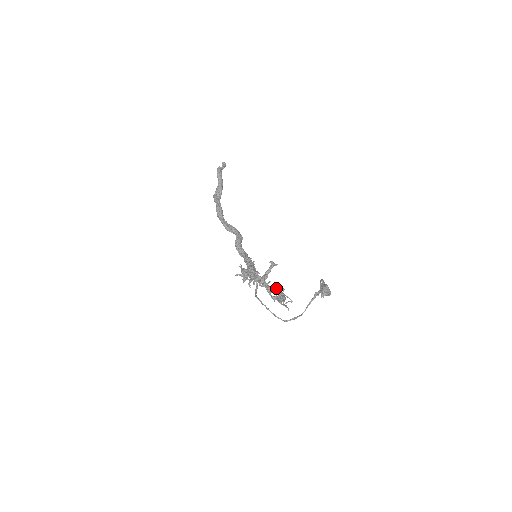
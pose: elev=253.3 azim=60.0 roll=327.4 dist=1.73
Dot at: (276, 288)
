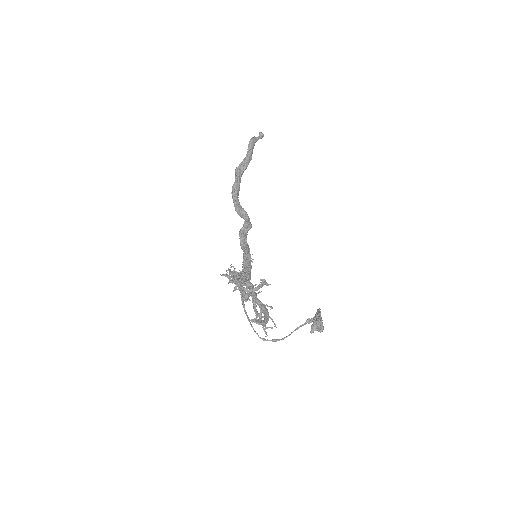
Dot at: occluded
